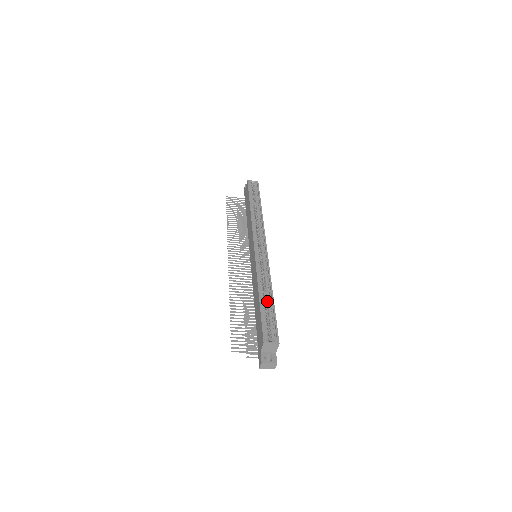
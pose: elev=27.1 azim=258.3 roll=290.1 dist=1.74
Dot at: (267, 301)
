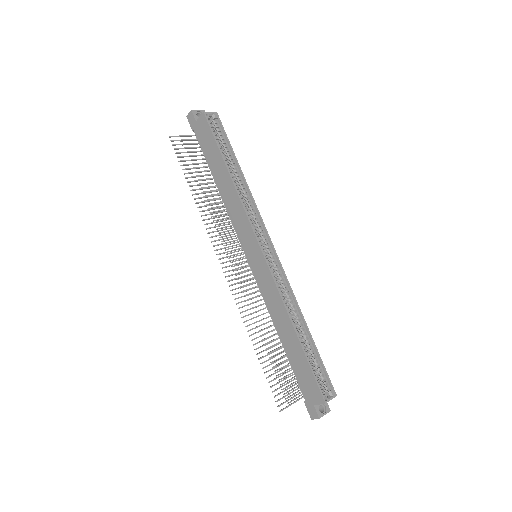
Dot at: (304, 338)
